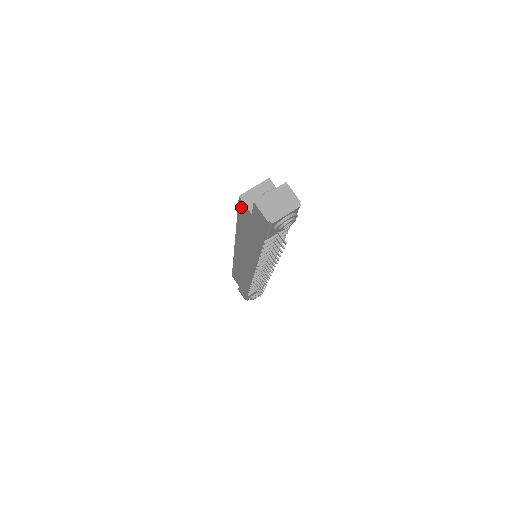
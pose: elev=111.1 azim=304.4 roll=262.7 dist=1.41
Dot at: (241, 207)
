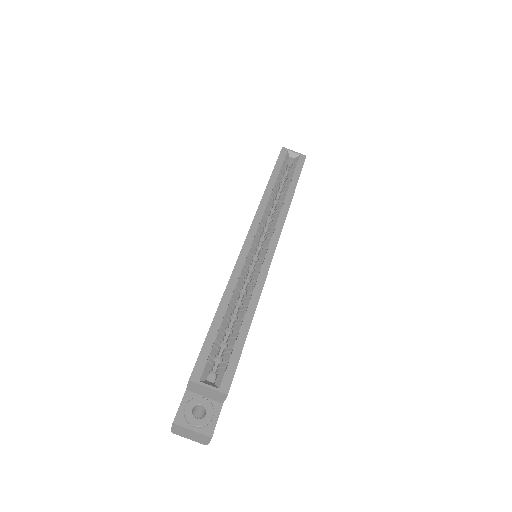
Dot at: (195, 365)
